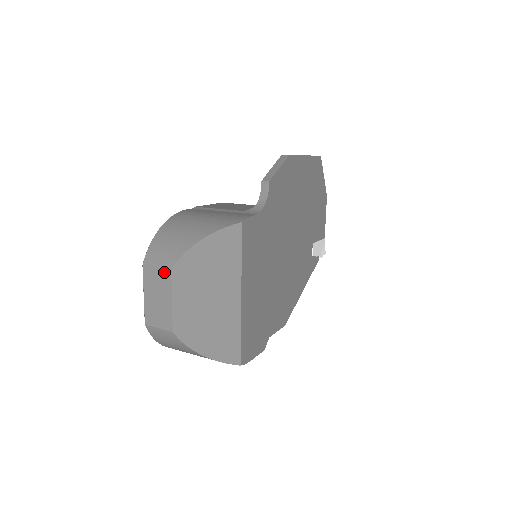
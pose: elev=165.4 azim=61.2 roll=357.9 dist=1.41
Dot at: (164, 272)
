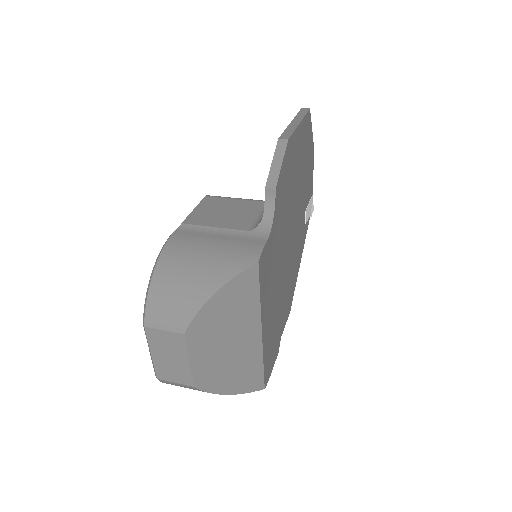
Dot at: (175, 335)
